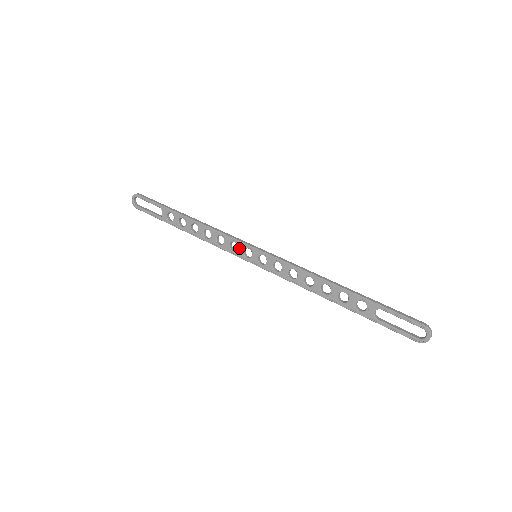
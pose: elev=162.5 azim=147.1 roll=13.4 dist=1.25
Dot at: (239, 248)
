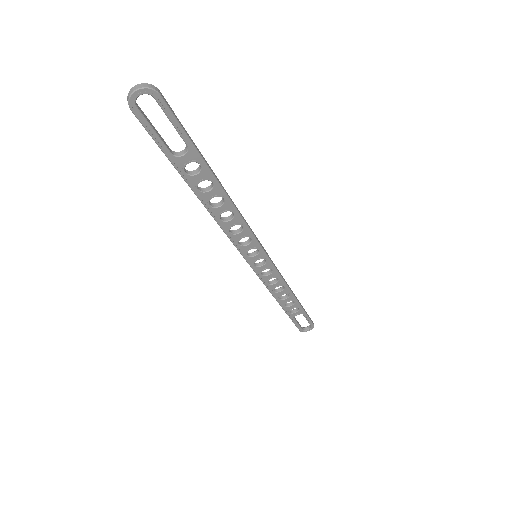
Dot at: (249, 245)
